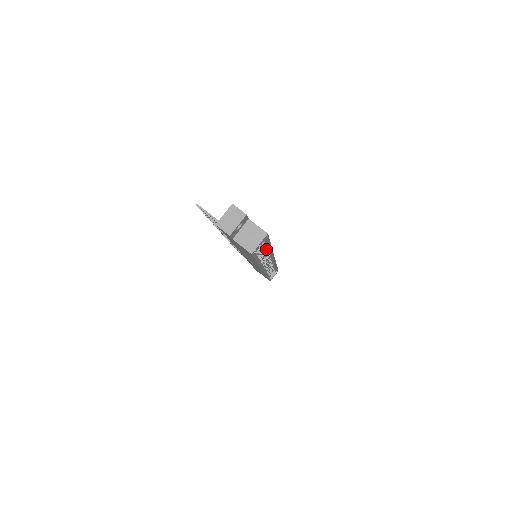
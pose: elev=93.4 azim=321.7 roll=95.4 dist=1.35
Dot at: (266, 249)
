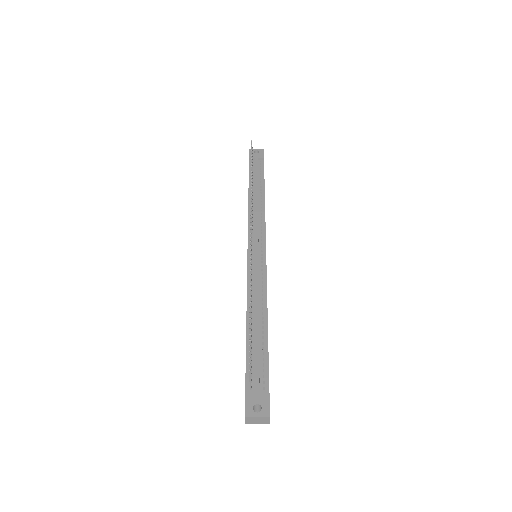
Dot at: occluded
